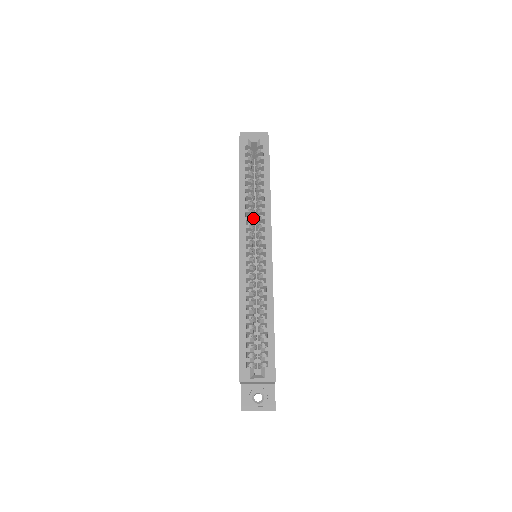
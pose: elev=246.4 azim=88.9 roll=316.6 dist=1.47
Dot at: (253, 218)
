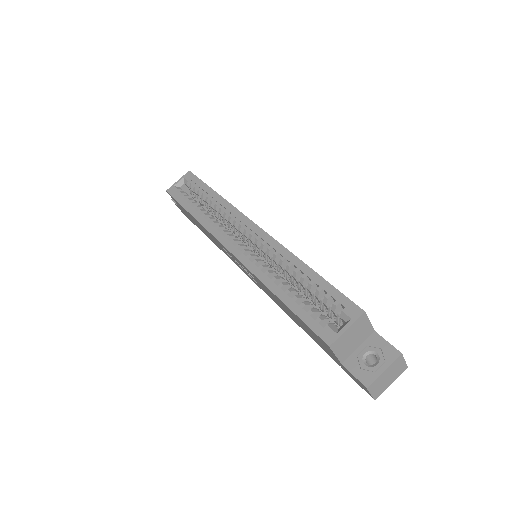
Dot at: (225, 228)
